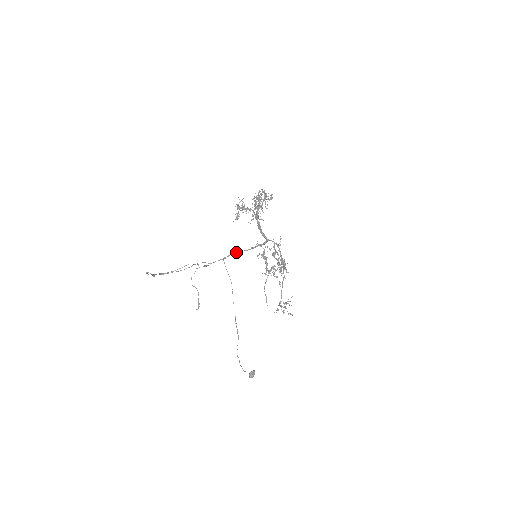
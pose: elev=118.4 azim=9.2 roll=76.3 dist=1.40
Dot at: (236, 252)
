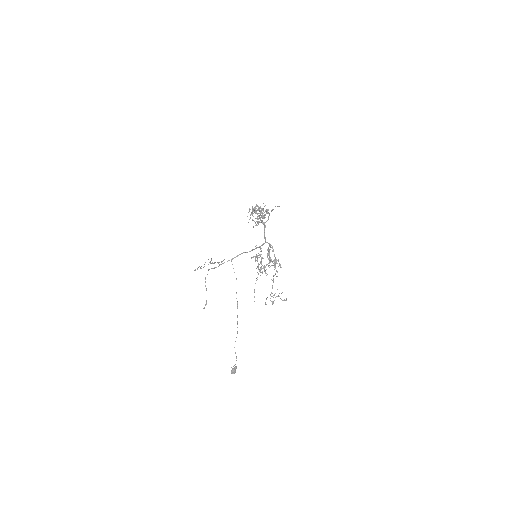
Dot at: (242, 253)
